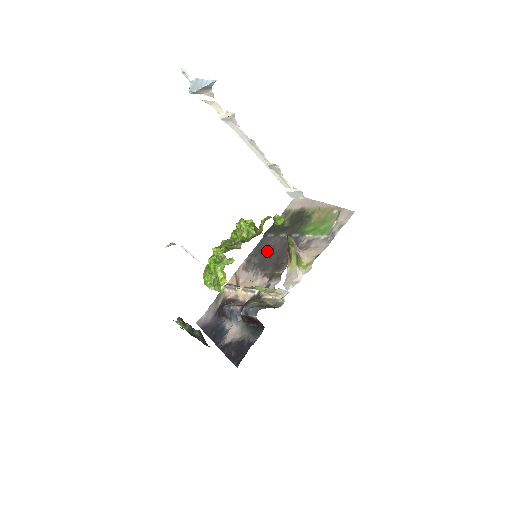
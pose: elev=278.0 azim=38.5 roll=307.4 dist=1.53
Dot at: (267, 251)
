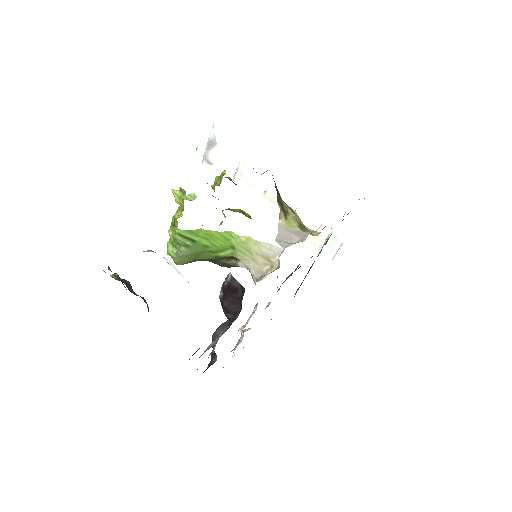
Dot at: occluded
